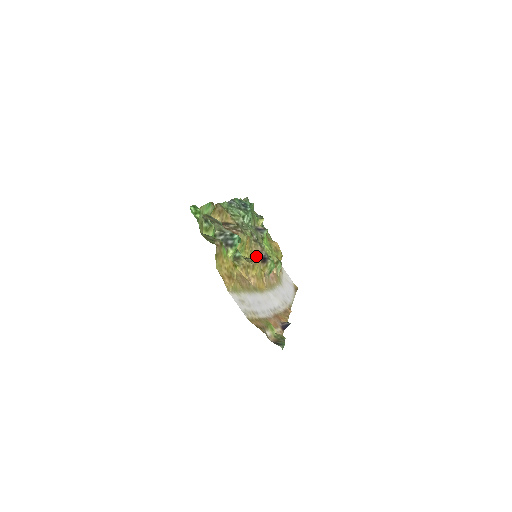
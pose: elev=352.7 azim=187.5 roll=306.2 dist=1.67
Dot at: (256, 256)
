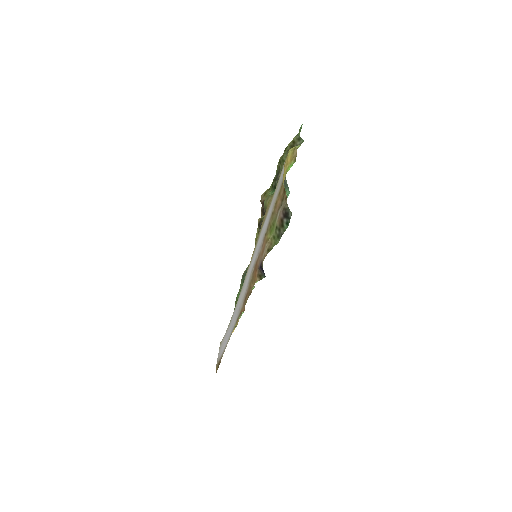
Dot at: occluded
